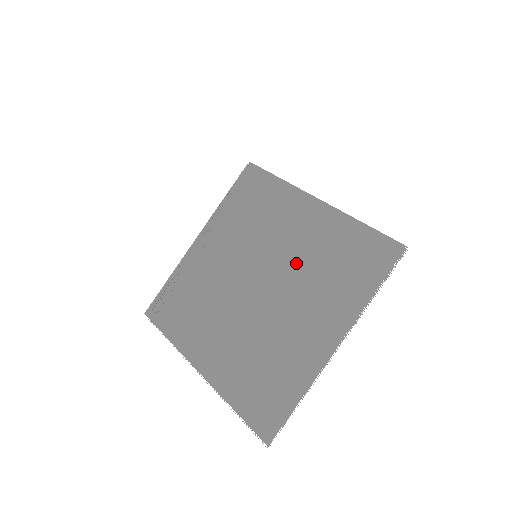
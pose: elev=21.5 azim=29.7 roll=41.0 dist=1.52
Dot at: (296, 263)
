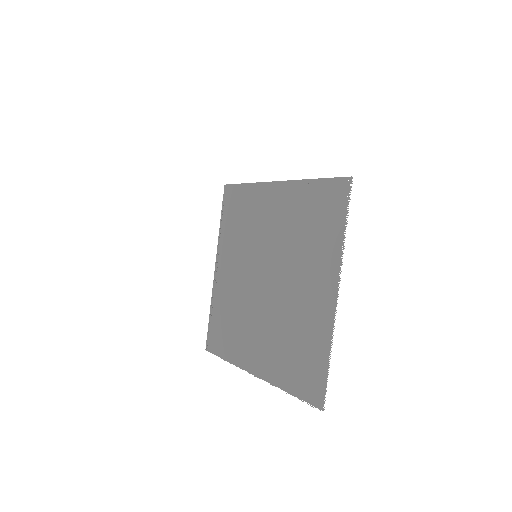
Dot at: (283, 244)
